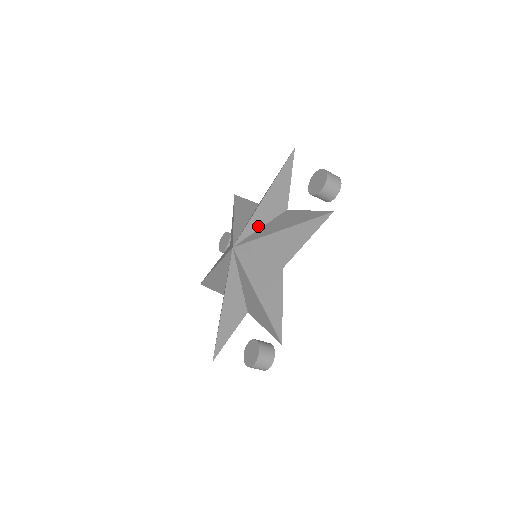
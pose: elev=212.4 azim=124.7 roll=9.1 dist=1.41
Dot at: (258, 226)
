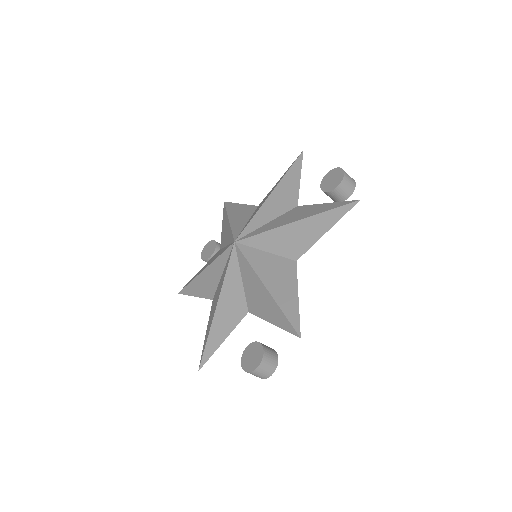
Dot at: (264, 221)
